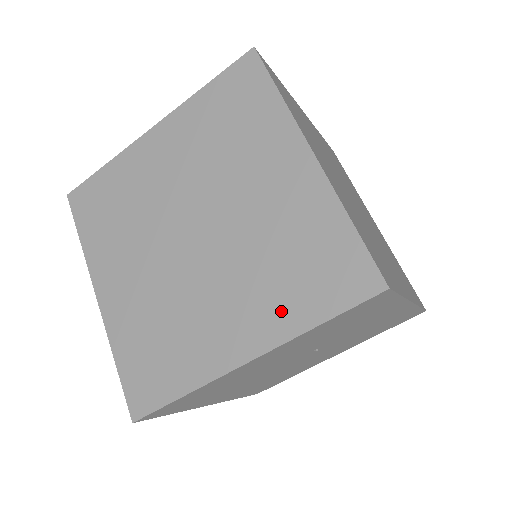
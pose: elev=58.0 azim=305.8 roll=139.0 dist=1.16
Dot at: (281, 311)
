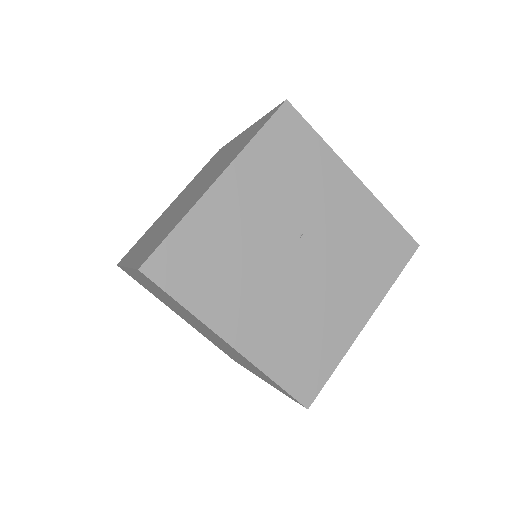
Dot at: (235, 154)
